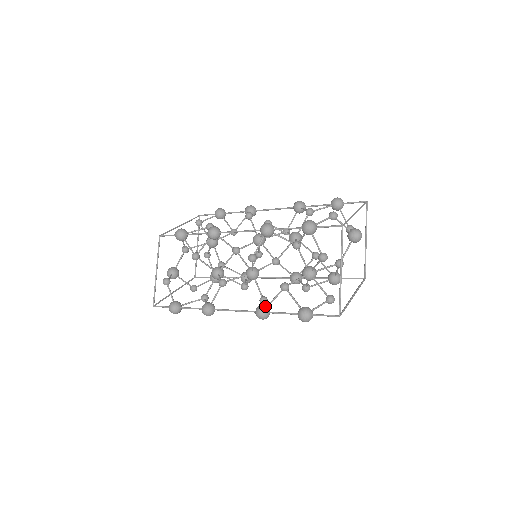
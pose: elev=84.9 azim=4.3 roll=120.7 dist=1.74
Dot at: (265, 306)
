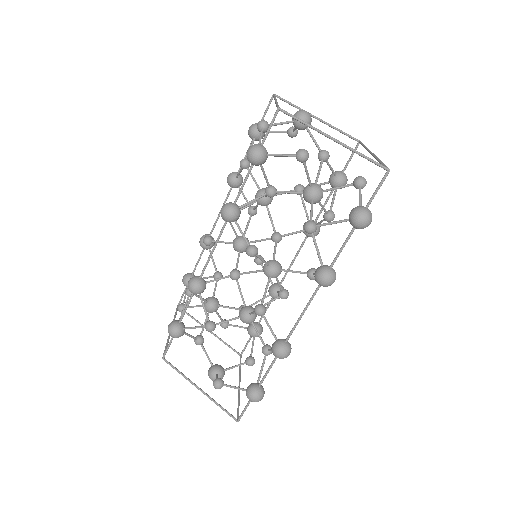
Dot at: (319, 267)
